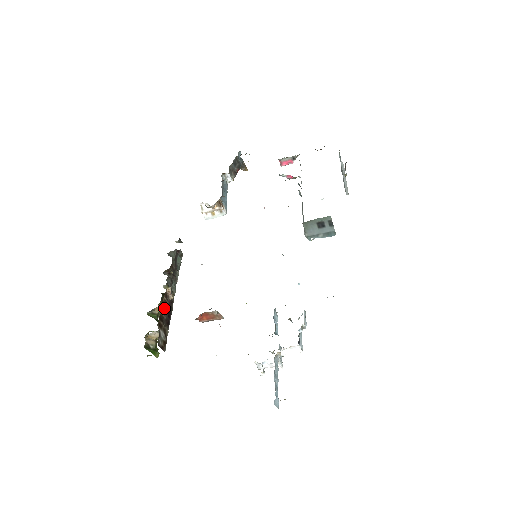
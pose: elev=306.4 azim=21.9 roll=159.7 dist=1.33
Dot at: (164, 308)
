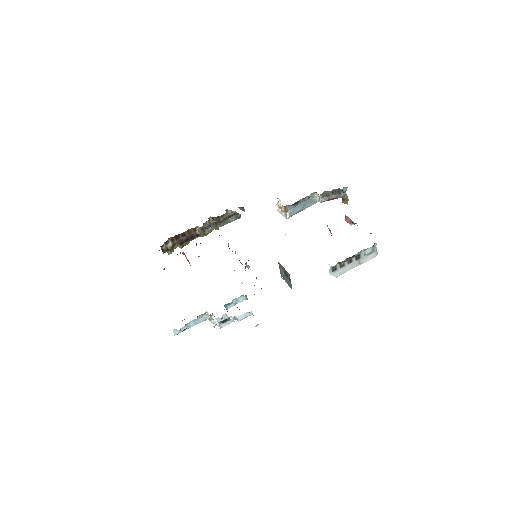
Dot at: (186, 234)
